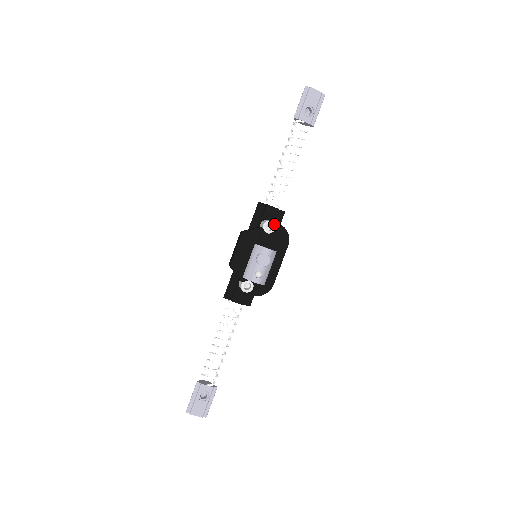
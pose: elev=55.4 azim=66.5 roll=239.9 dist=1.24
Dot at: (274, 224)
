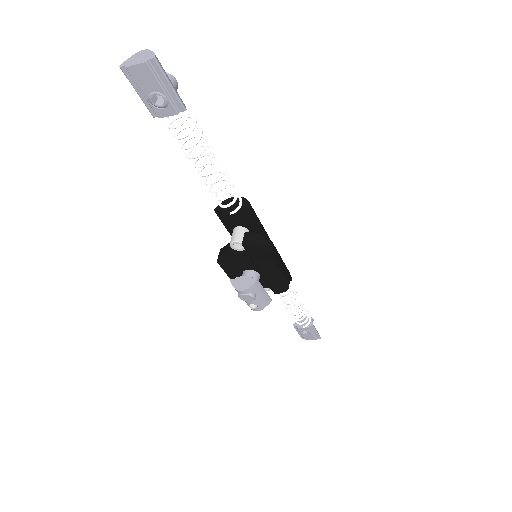
Dot at: (240, 242)
